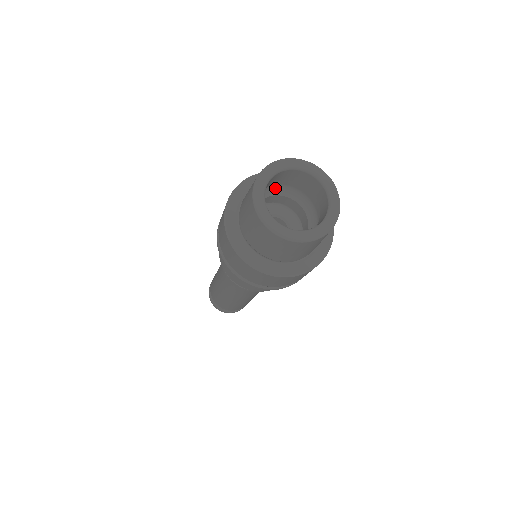
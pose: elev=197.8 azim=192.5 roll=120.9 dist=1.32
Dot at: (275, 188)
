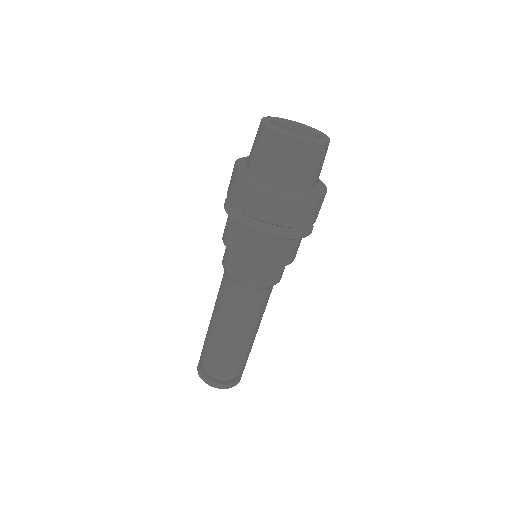
Dot at: occluded
